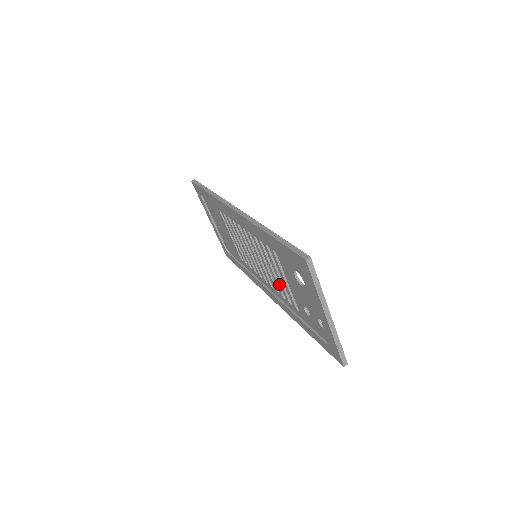
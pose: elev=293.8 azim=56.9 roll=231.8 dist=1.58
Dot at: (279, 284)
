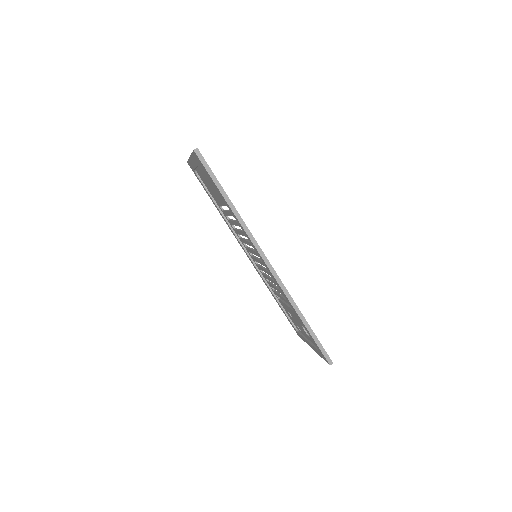
Dot at: occluded
